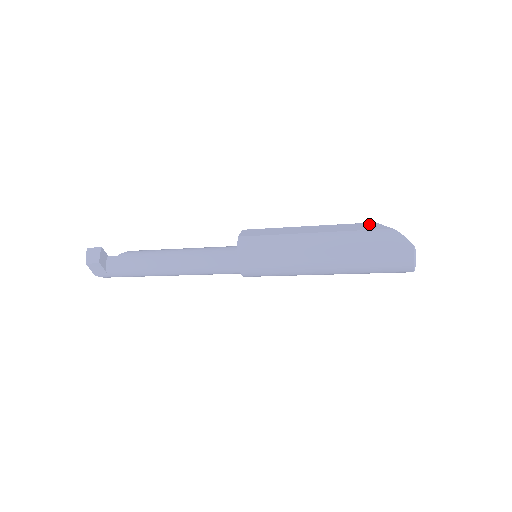
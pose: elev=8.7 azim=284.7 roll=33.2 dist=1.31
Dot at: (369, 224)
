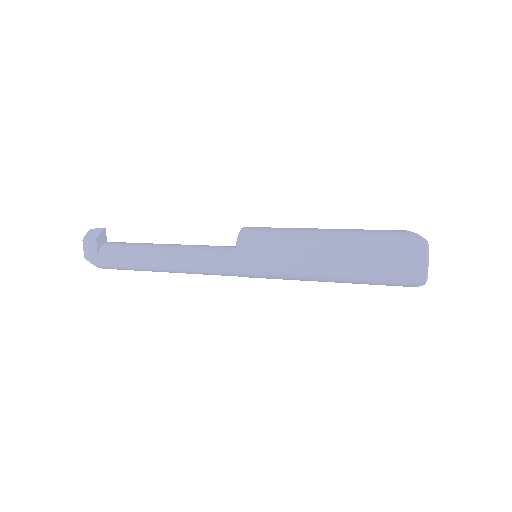
Dot at: occluded
